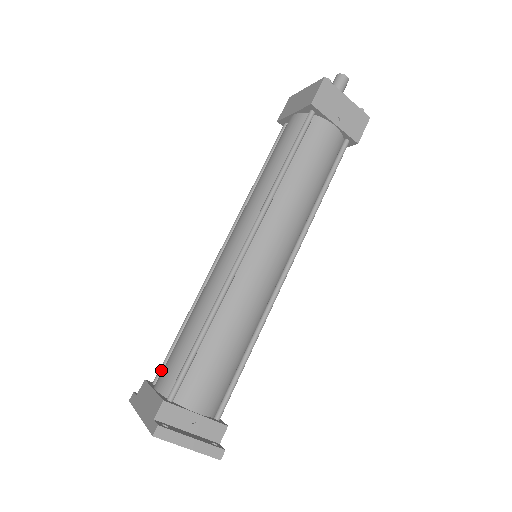
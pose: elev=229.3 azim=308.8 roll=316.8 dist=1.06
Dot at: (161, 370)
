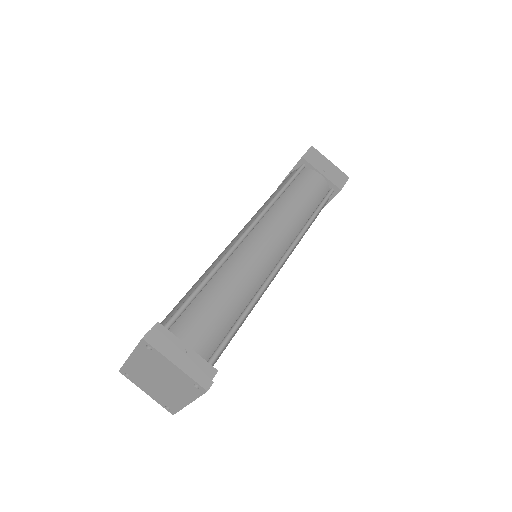
Dot at: occluded
